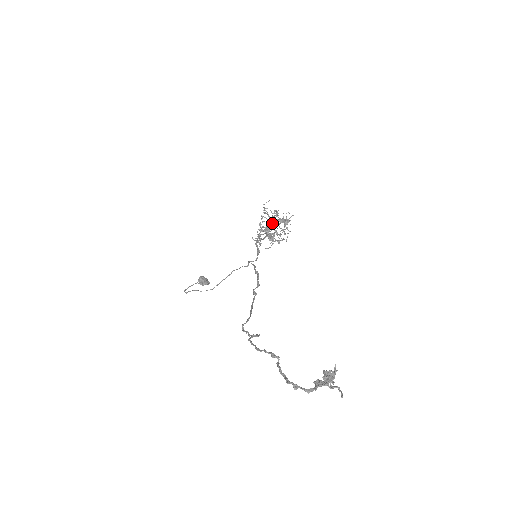
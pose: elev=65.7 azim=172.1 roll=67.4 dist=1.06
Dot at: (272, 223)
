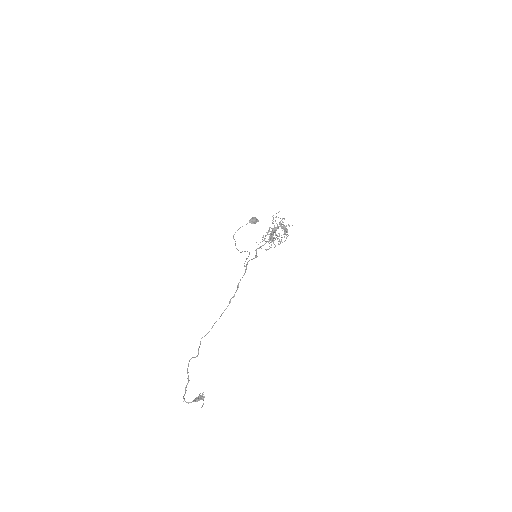
Dot at: (275, 231)
